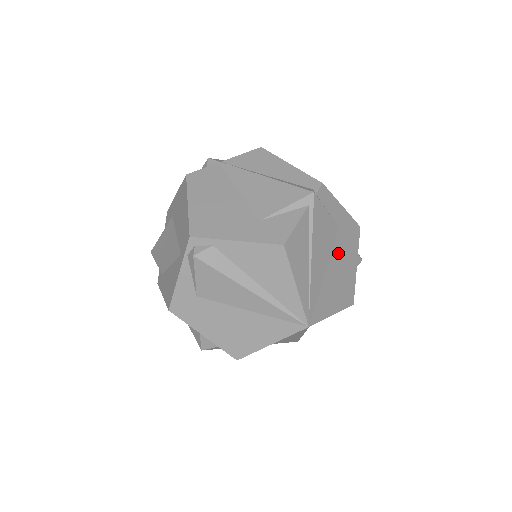
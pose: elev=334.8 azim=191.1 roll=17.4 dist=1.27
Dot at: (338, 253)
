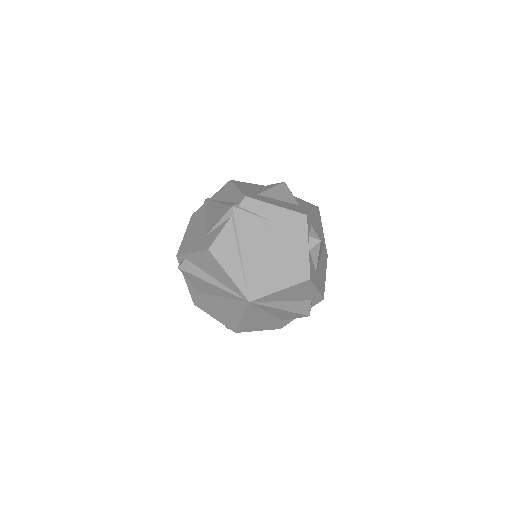
Dot at: (278, 242)
